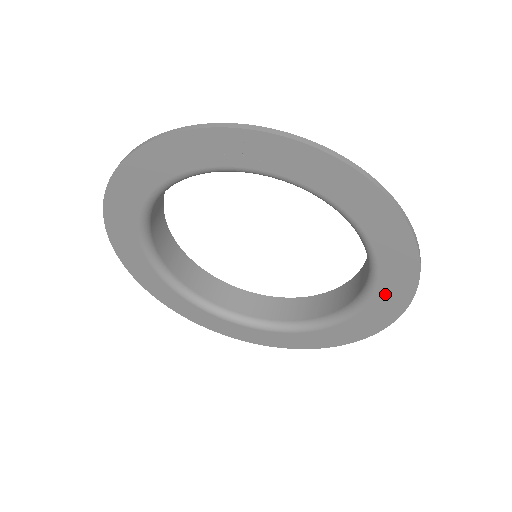
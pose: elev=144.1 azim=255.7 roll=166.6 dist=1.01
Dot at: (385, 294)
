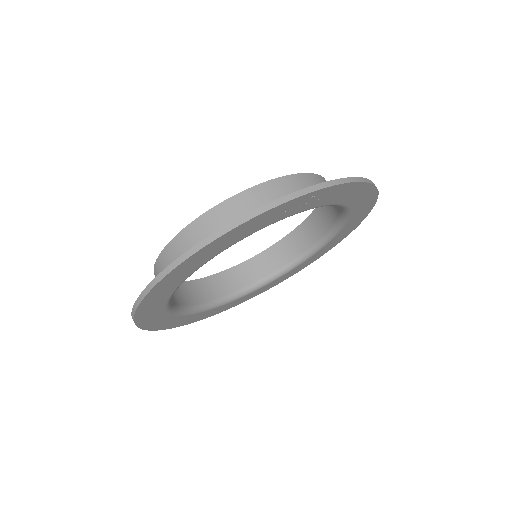
Dot at: (337, 238)
